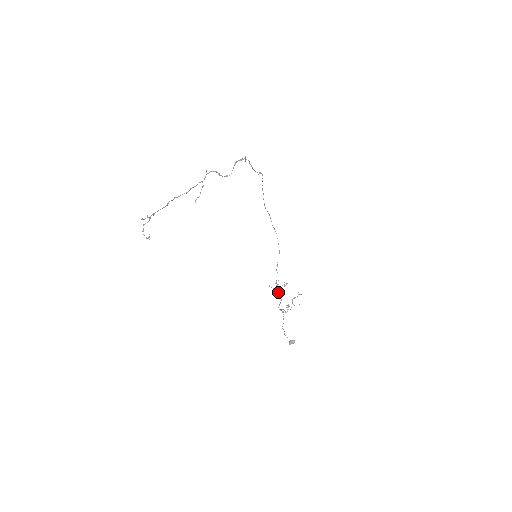
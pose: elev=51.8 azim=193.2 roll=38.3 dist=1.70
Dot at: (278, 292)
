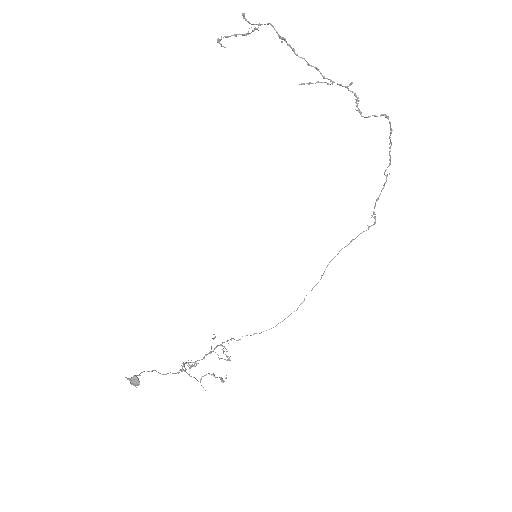
Dot at: occluded
